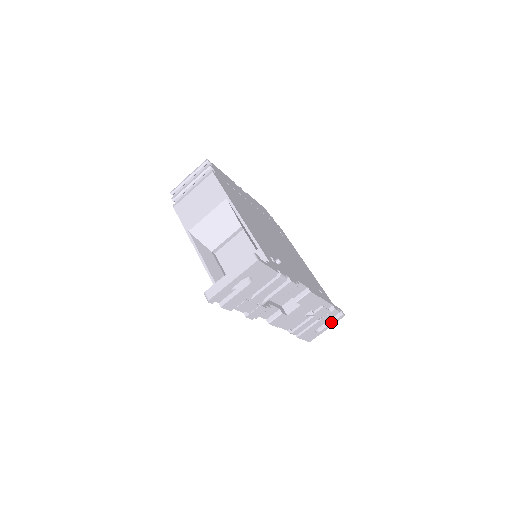
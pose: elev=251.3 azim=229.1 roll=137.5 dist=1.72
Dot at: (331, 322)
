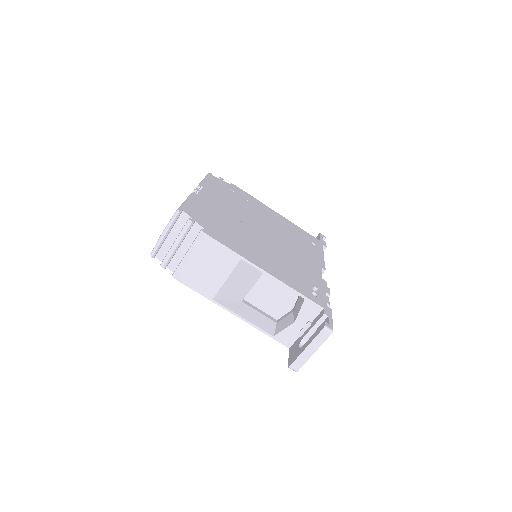
Dot at: occluded
